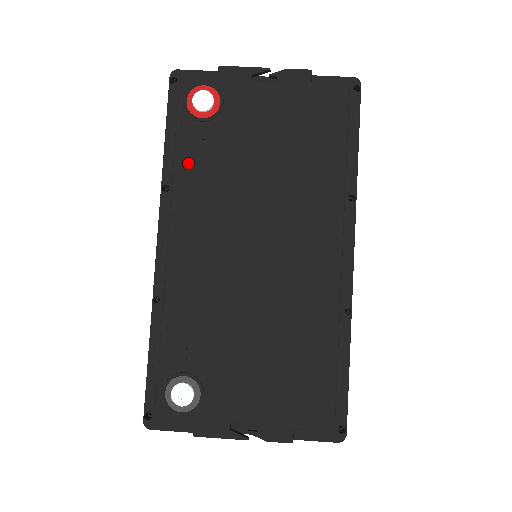
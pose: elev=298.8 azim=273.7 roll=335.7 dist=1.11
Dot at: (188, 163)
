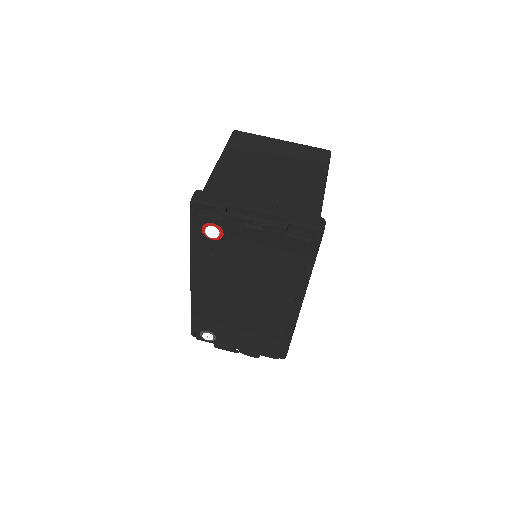
Dot at: (205, 258)
